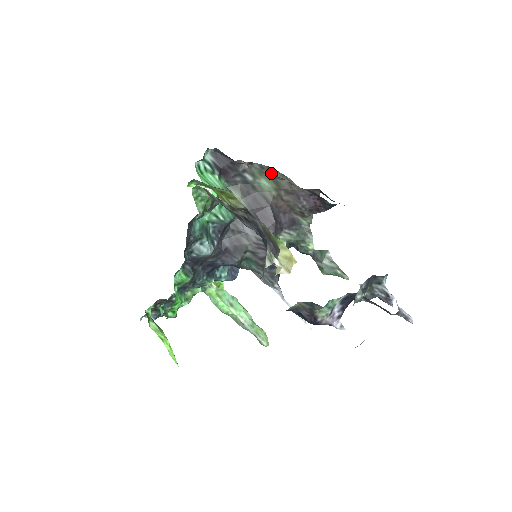
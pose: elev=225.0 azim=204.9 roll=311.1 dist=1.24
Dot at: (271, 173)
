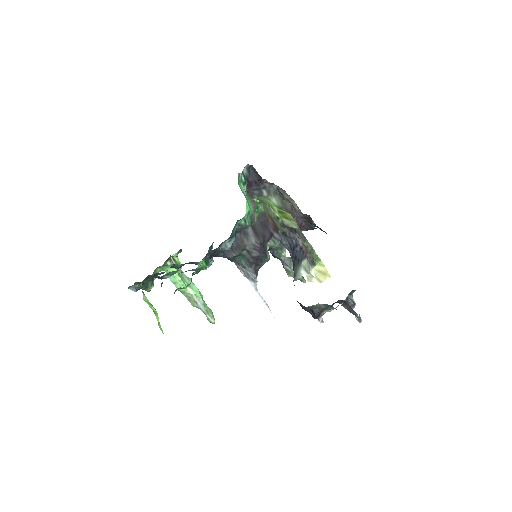
Dot at: (282, 195)
